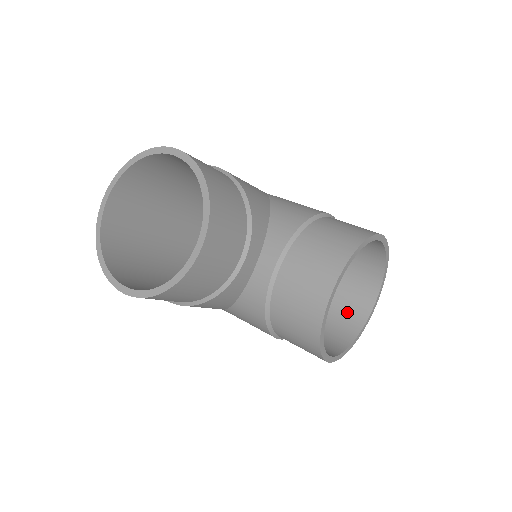
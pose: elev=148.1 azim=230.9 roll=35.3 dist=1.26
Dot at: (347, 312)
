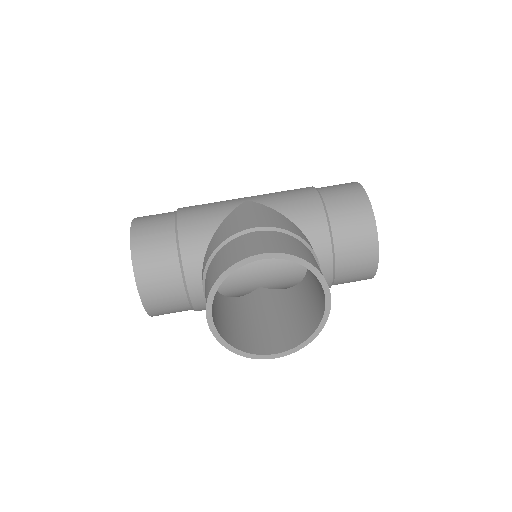
Dot at: (317, 304)
